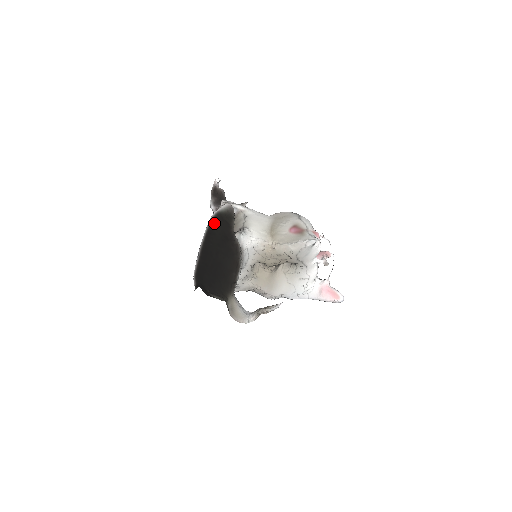
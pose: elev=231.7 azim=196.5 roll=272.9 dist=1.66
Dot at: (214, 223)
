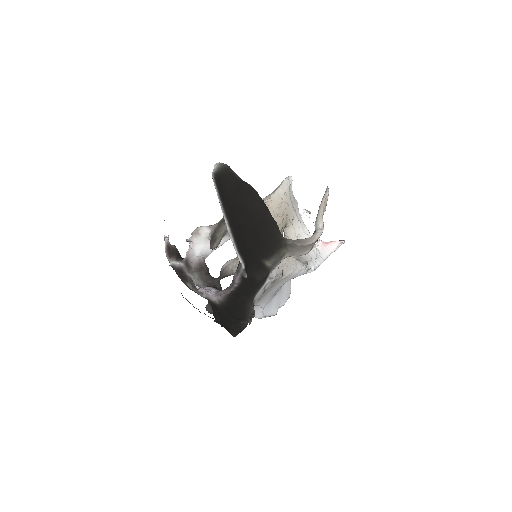
Dot at: (218, 182)
